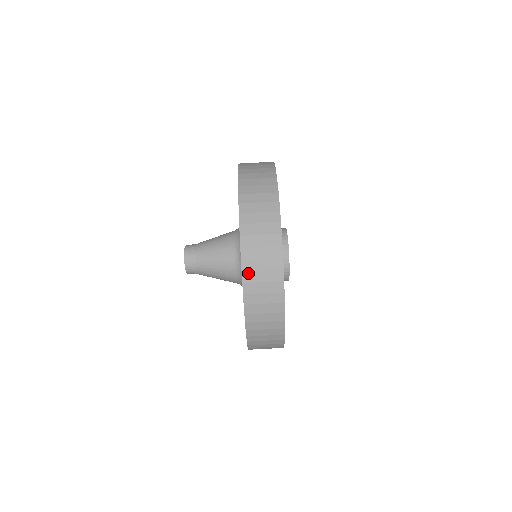
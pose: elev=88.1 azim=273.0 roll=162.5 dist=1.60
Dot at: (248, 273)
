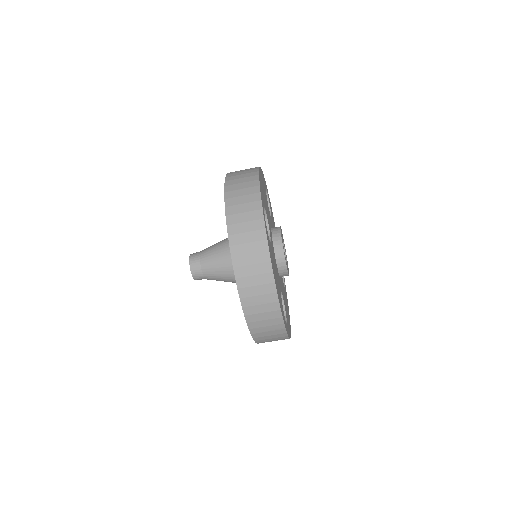
Dot at: (256, 334)
